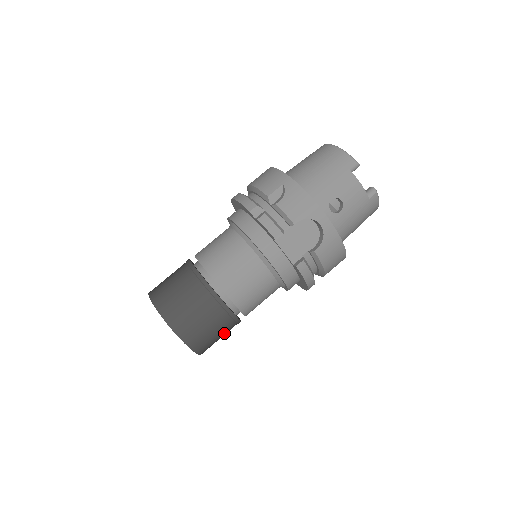
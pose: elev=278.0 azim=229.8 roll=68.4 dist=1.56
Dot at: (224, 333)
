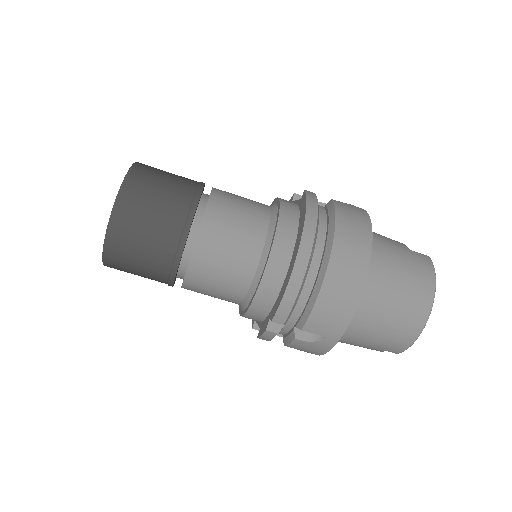
Dot at: occluded
